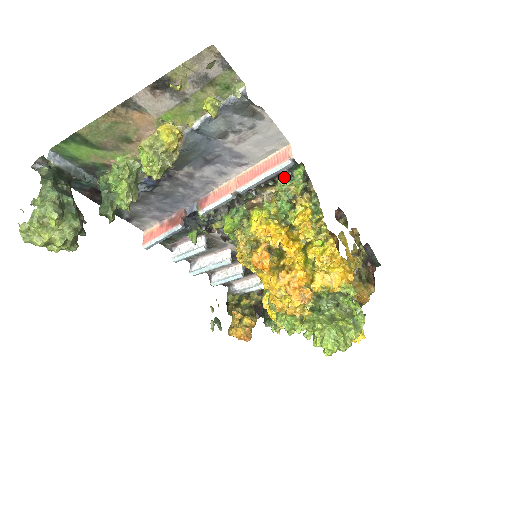
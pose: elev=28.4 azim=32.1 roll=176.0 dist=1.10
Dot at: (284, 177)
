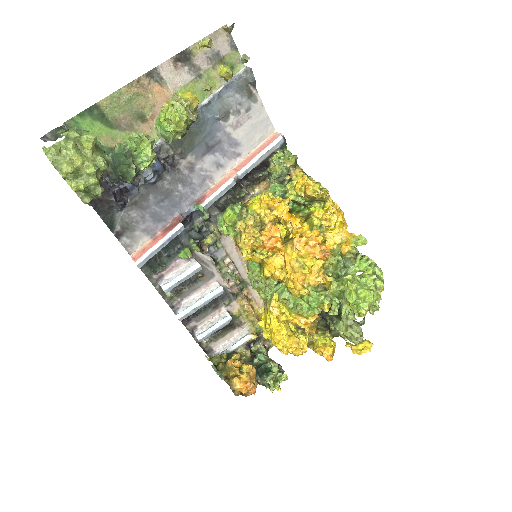
Dot at: (277, 156)
